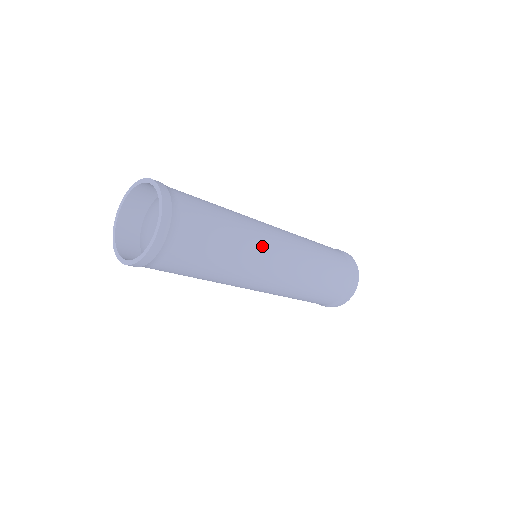
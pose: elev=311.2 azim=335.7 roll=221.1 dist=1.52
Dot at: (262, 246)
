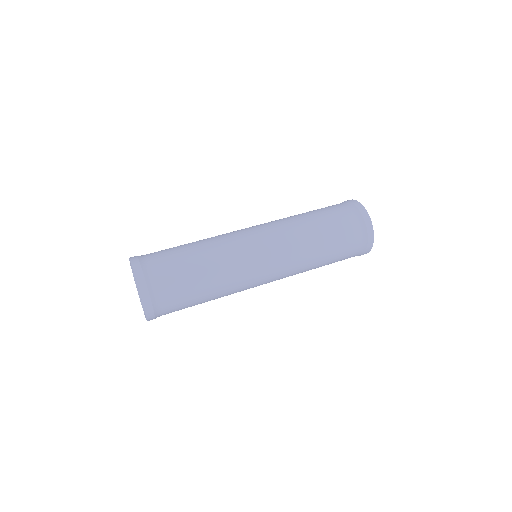
Dot at: (235, 245)
